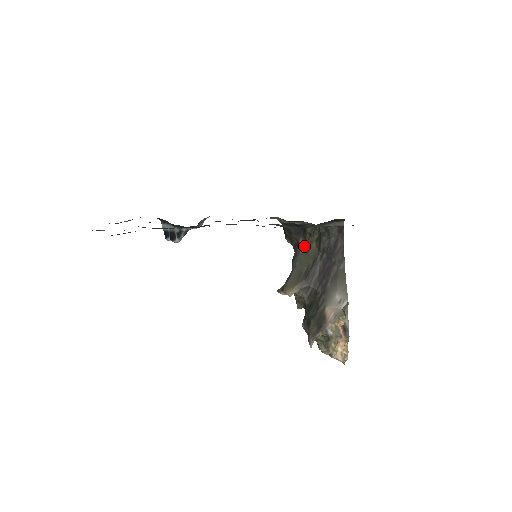
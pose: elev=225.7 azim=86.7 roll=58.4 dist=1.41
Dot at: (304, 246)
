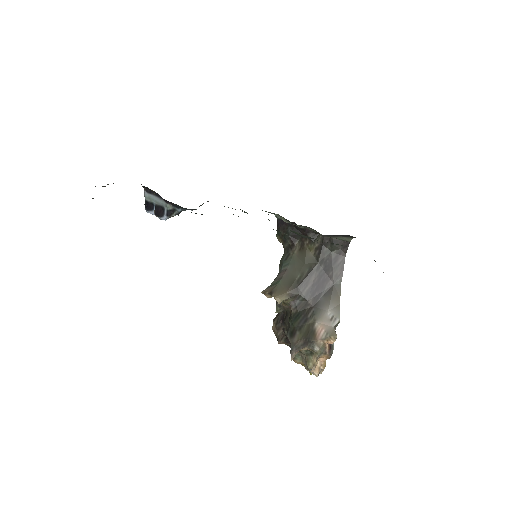
Dot at: (300, 251)
